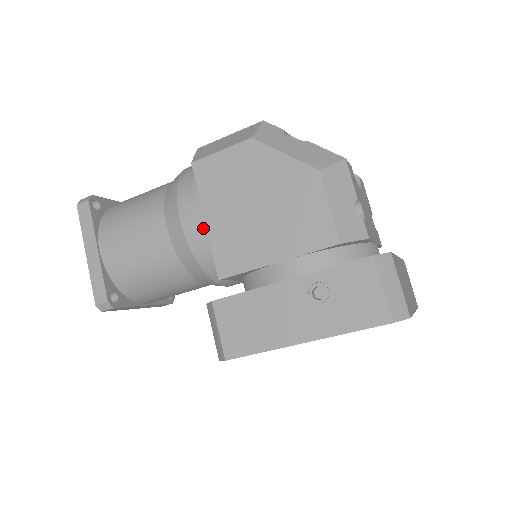
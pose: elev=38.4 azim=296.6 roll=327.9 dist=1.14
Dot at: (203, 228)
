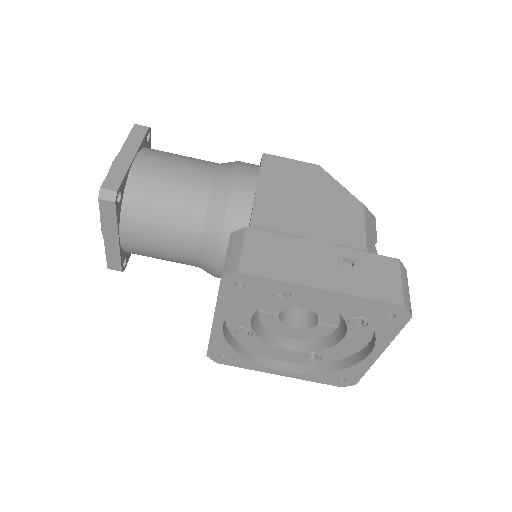
Dot at: (252, 190)
